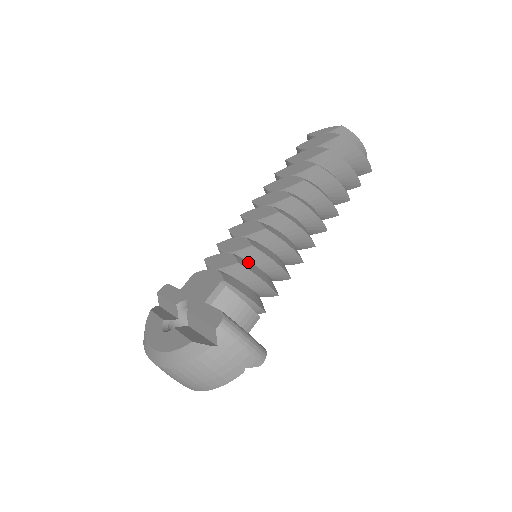
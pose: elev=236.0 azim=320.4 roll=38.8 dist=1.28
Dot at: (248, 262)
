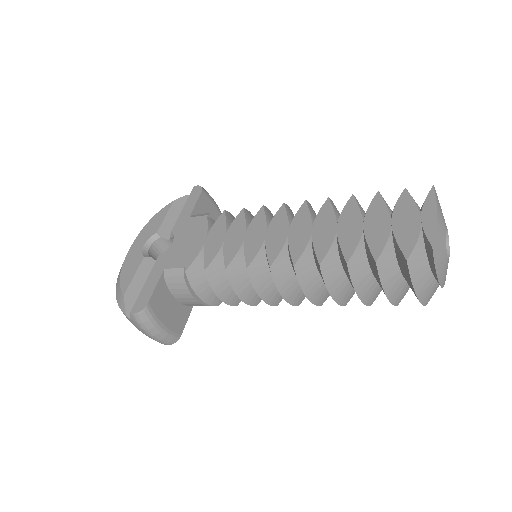
Dot at: (224, 269)
